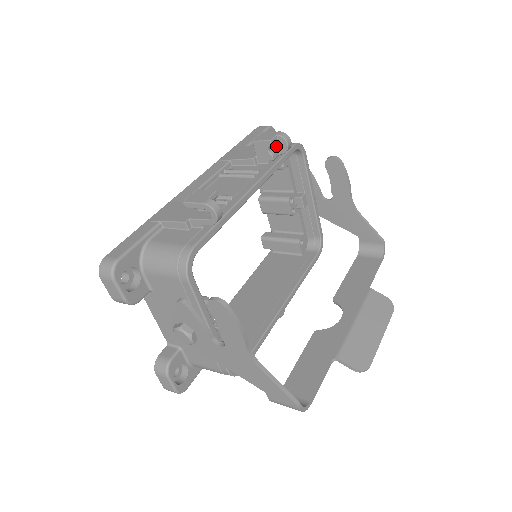
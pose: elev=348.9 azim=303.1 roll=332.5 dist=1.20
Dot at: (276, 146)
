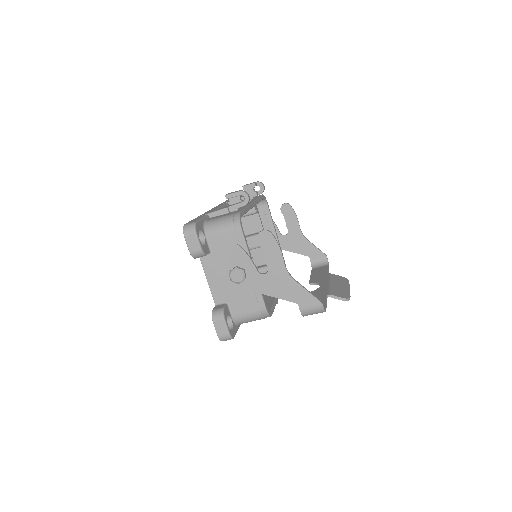
Dot at: occluded
